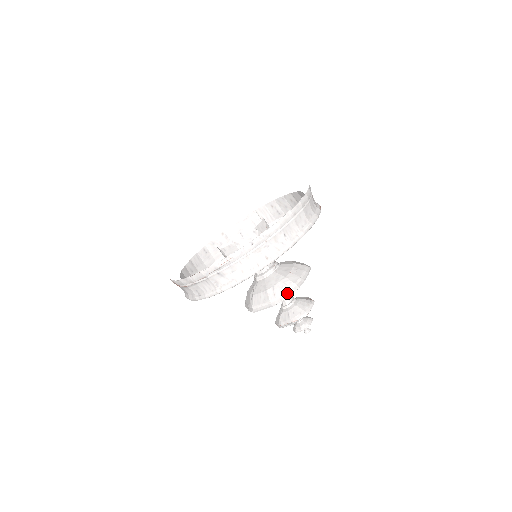
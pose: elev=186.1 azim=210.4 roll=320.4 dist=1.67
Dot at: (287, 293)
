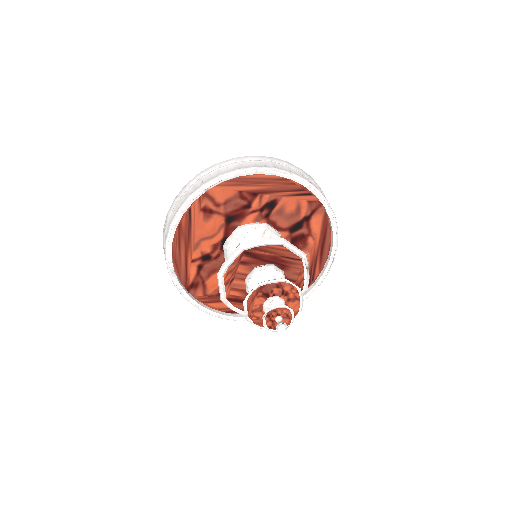
Dot at: (230, 256)
